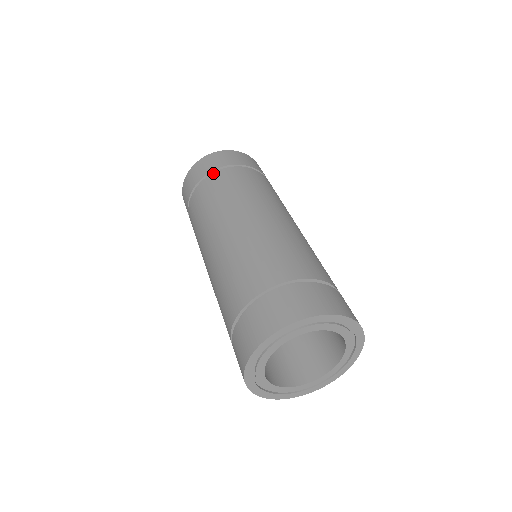
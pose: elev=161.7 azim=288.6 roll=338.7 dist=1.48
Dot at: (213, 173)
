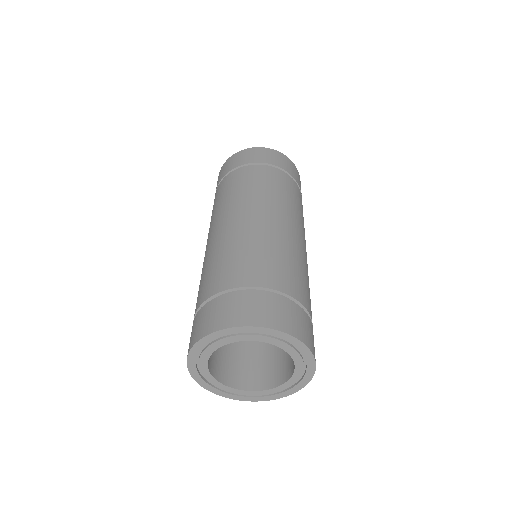
Dot at: (233, 171)
